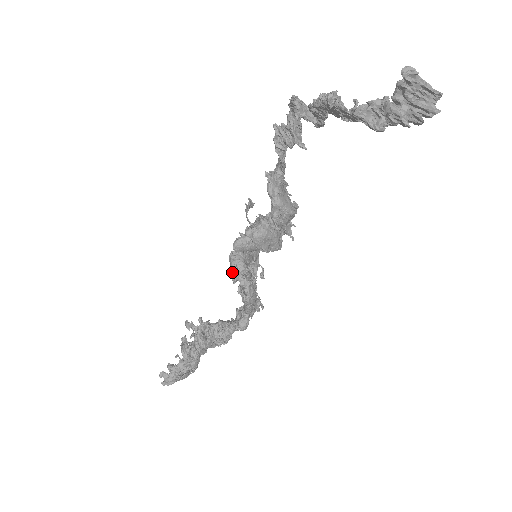
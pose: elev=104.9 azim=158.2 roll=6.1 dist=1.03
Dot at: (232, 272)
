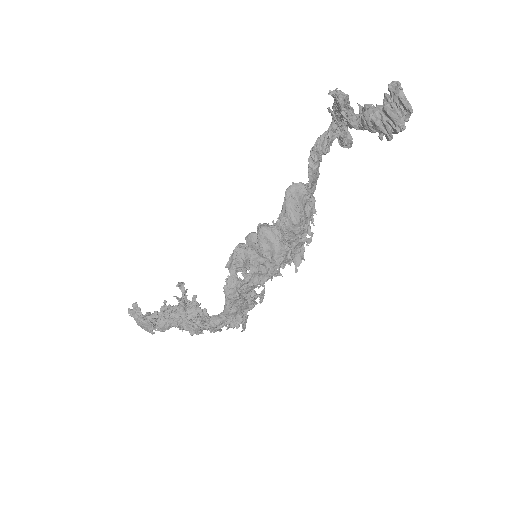
Dot at: (231, 256)
